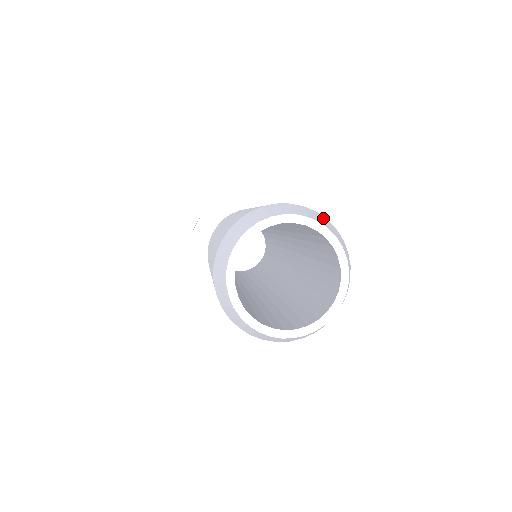
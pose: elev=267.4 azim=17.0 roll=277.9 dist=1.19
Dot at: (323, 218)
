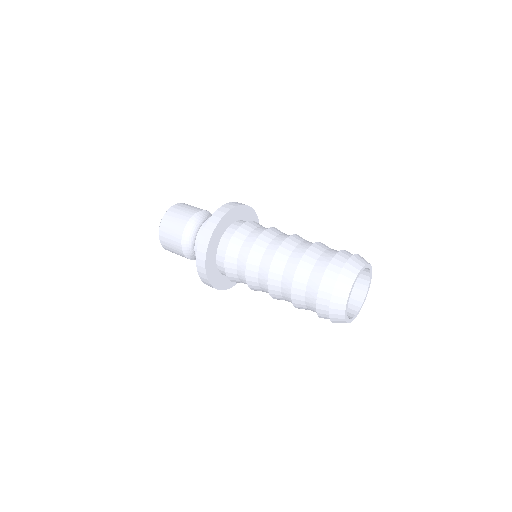
Dot at: (351, 262)
